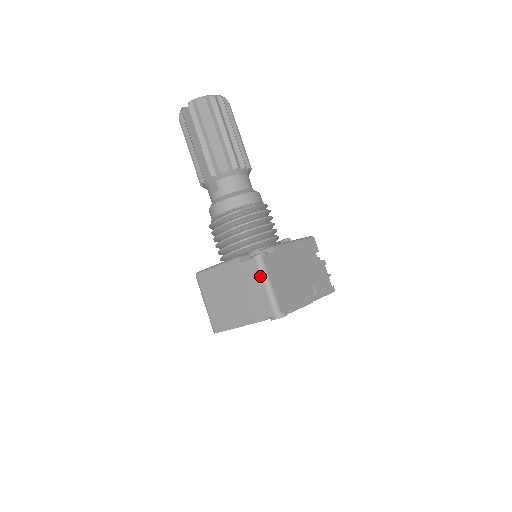
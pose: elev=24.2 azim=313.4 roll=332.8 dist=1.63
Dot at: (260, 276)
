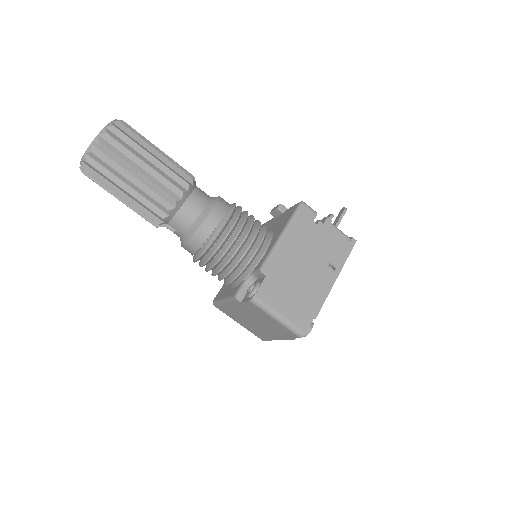
Dot at: (265, 313)
